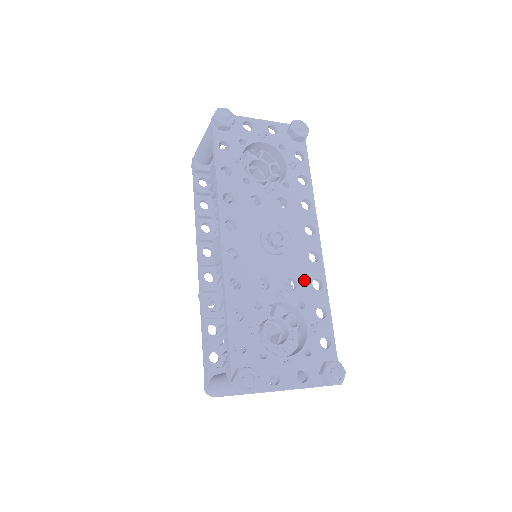
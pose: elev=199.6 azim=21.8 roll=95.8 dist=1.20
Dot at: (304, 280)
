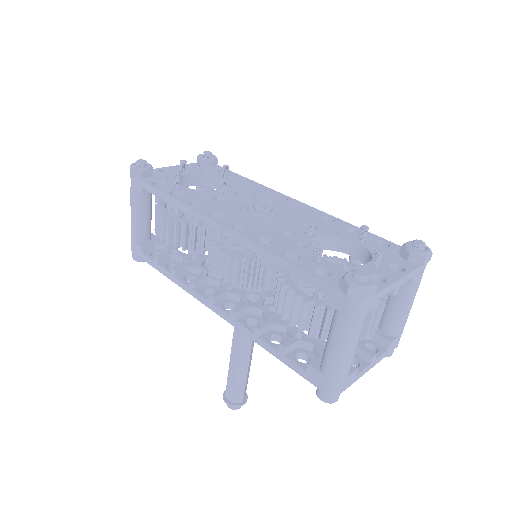
Dot at: occluded
